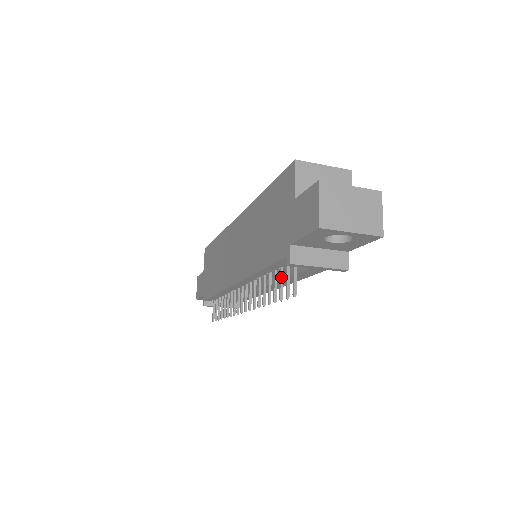
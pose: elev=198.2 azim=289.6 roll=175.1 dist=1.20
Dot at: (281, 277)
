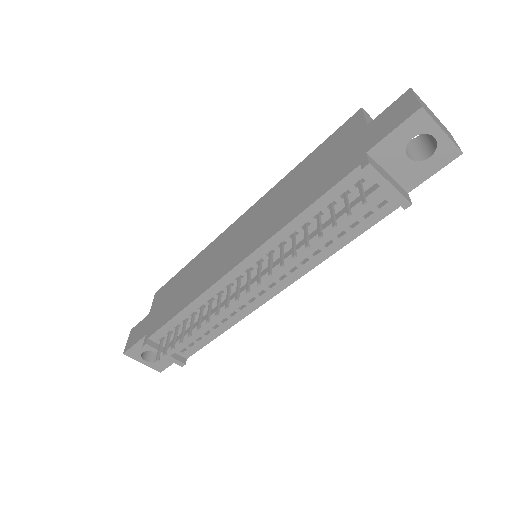
Dot at: (333, 210)
